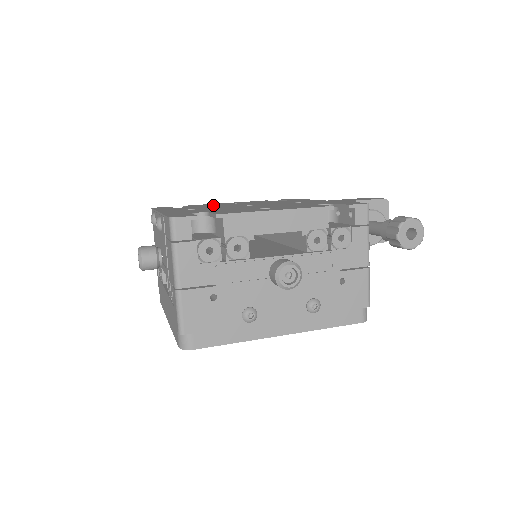
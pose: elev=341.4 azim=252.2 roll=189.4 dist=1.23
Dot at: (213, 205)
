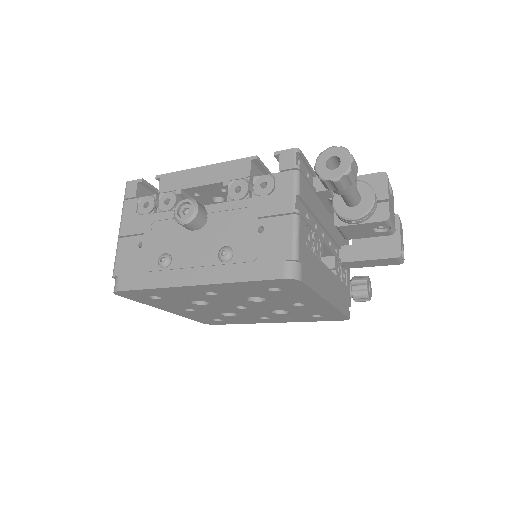
Dot at: occluded
